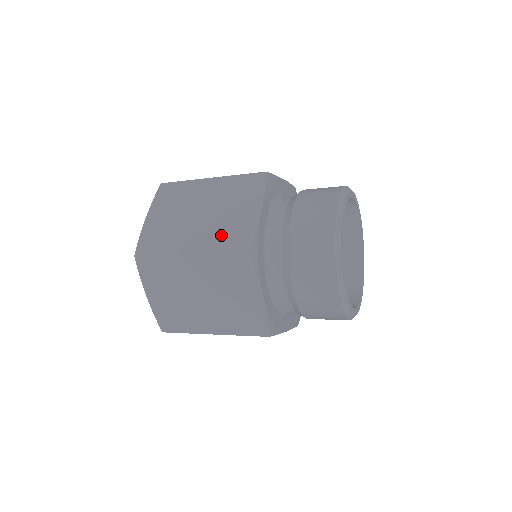
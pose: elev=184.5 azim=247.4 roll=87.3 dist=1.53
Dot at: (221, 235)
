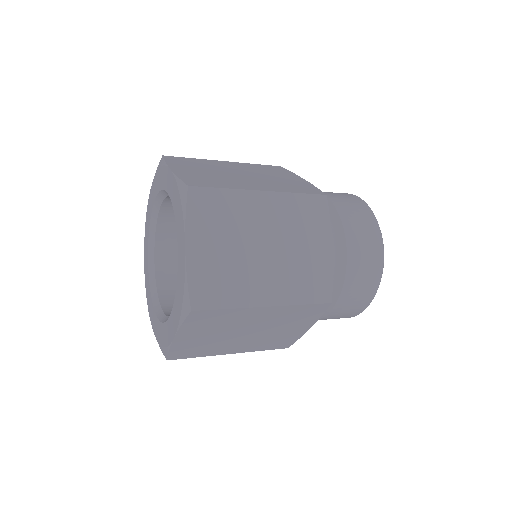
Dot at: (284, 185)
